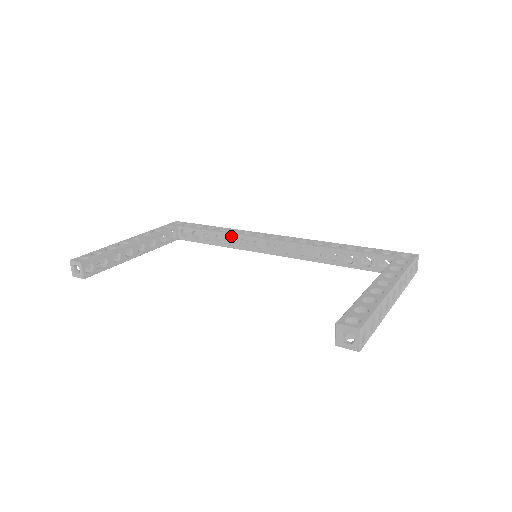
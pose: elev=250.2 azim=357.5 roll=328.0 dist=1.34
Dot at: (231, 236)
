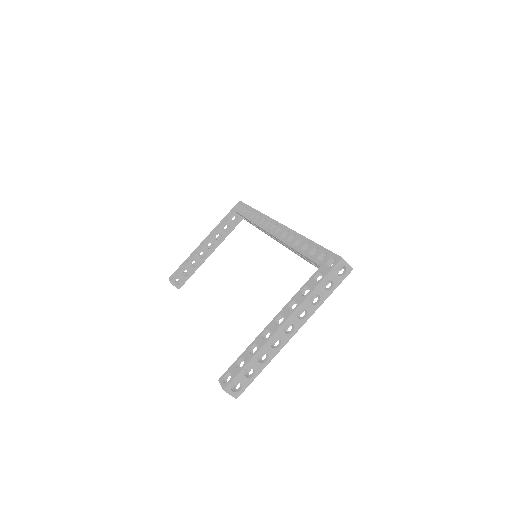
Dot at: occluded
